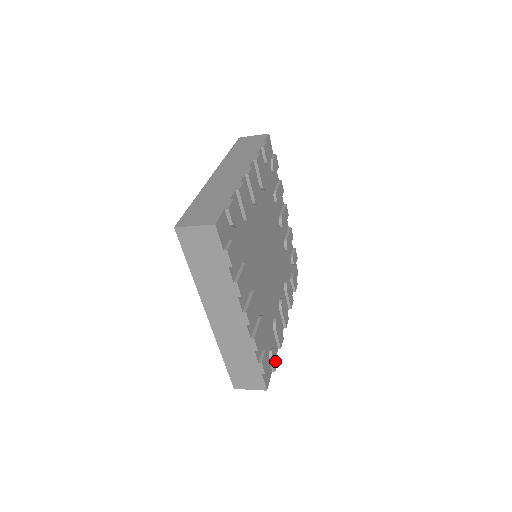
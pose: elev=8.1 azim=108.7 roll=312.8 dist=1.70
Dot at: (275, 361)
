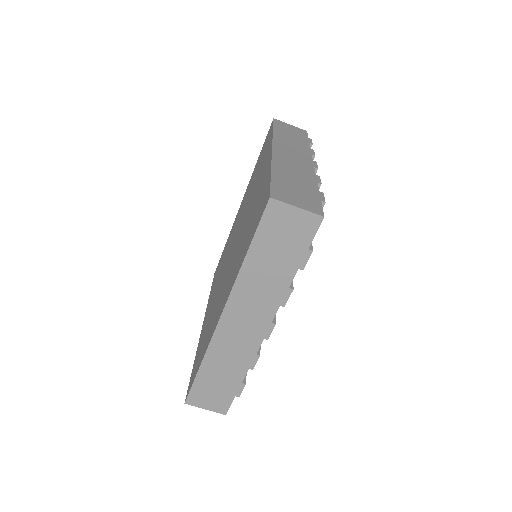
Dot at: occluded
